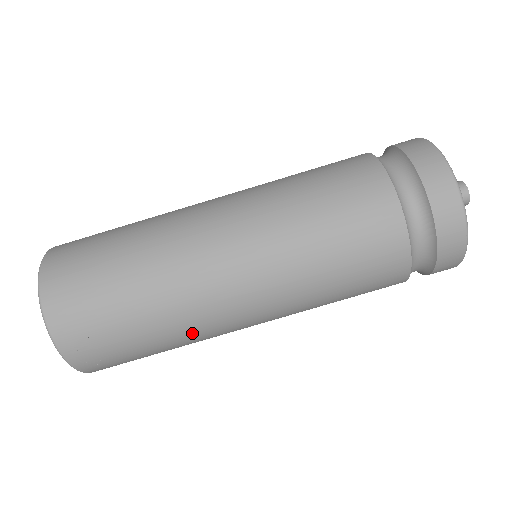
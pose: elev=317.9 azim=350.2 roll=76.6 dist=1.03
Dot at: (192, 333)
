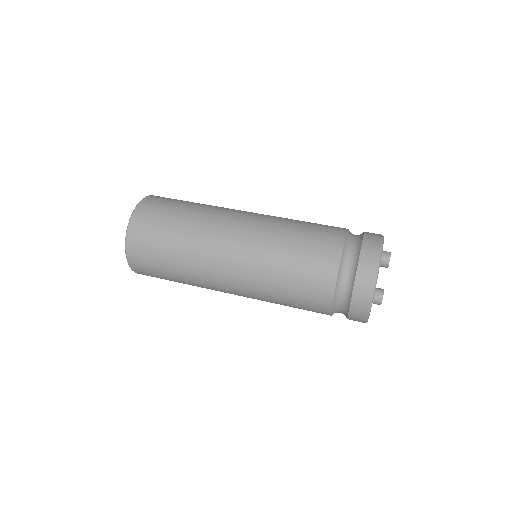
Dot at: (197, 245)
